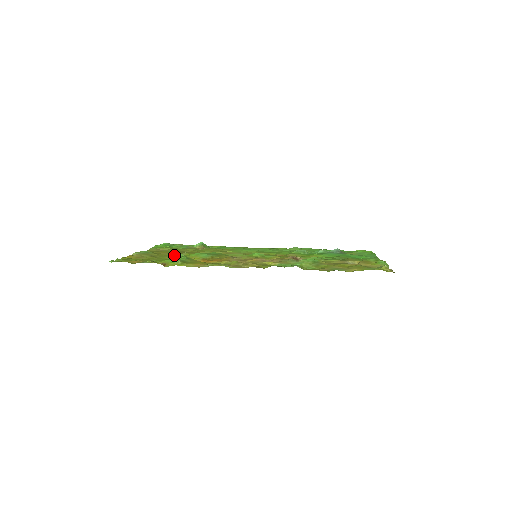
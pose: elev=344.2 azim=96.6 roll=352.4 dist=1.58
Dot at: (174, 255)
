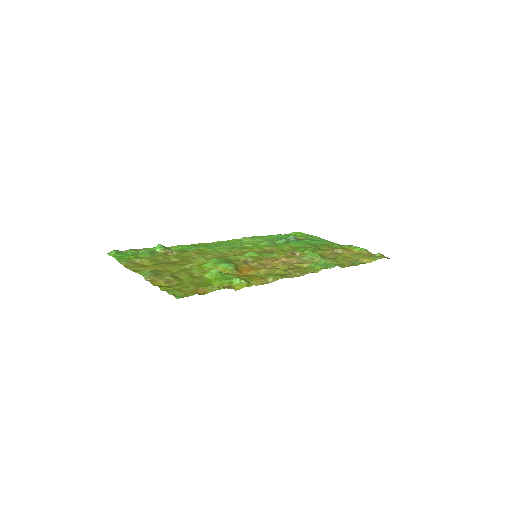
Dot at: (187, 270)
